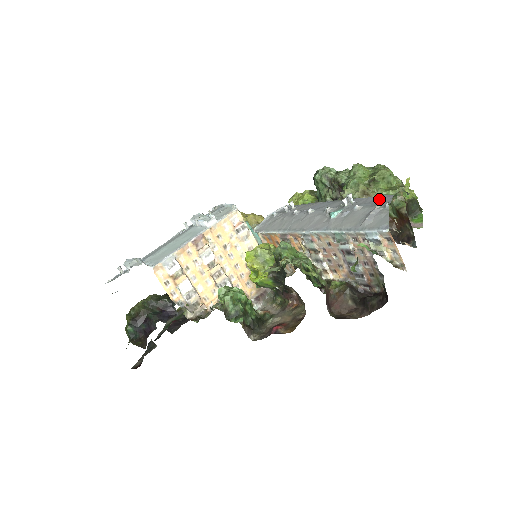
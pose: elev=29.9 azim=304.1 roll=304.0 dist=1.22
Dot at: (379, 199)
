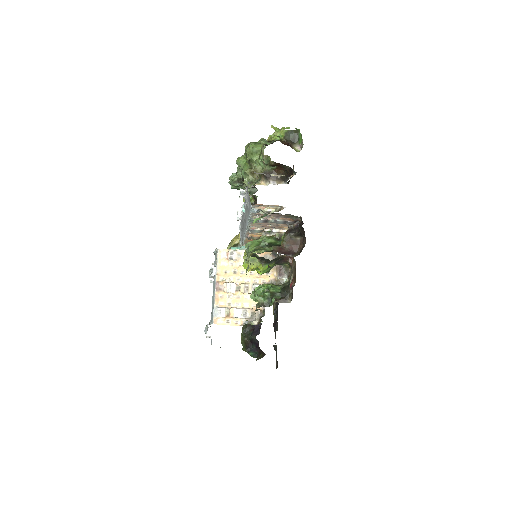
Dot at: occluded
